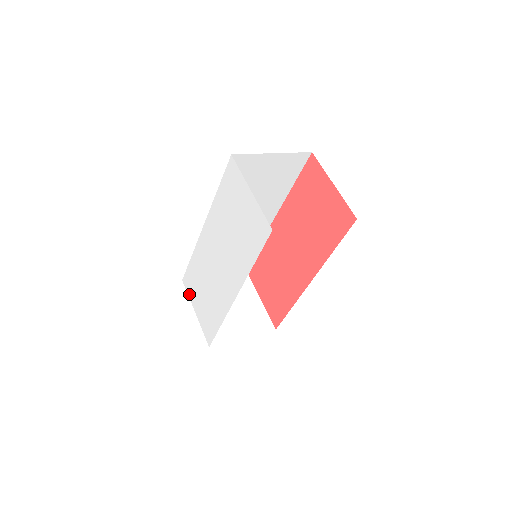
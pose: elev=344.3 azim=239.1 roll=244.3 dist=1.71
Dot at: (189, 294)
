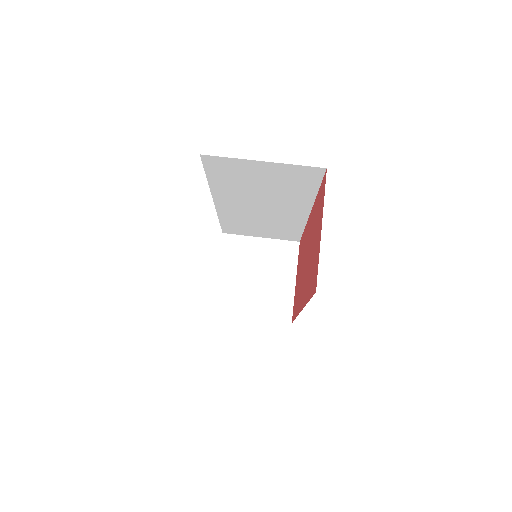
Dot at: occluded
